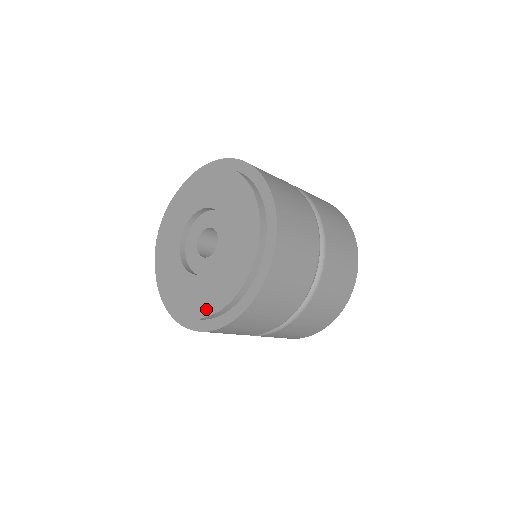
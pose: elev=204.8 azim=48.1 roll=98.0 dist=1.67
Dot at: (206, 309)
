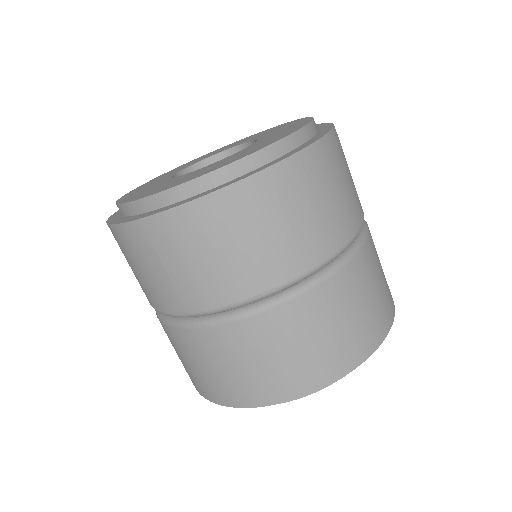
Dot at: (182, 181)
